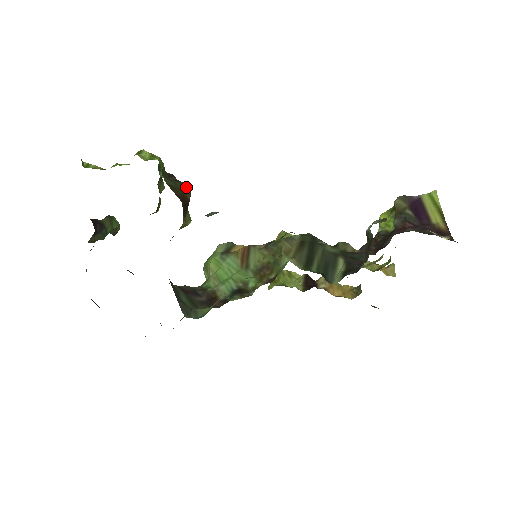
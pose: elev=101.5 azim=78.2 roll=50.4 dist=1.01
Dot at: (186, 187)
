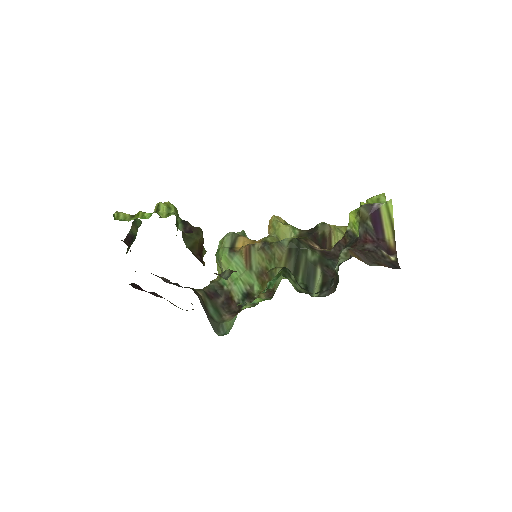
Dot at: (200, 233)
